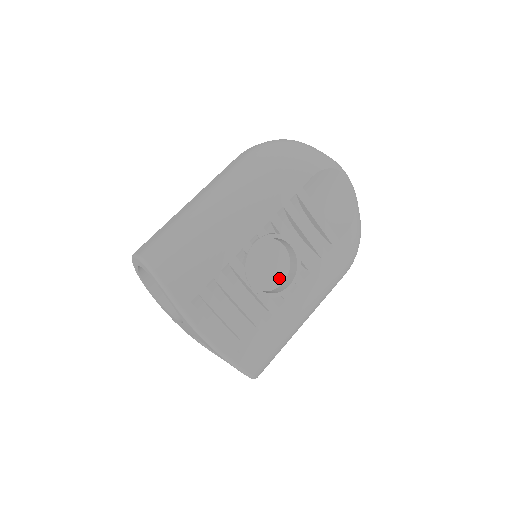
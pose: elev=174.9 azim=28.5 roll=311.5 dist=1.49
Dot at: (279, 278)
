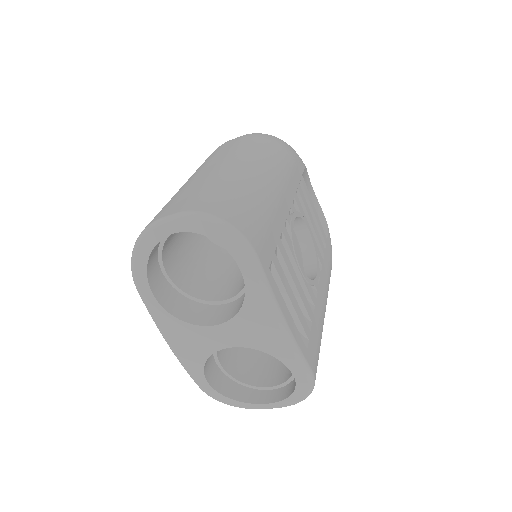
Dot at: occluded
